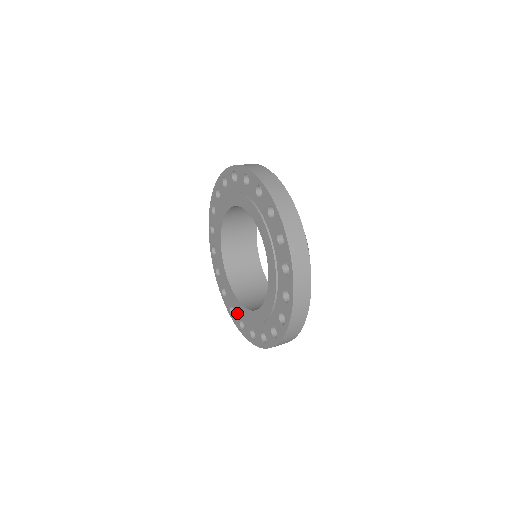
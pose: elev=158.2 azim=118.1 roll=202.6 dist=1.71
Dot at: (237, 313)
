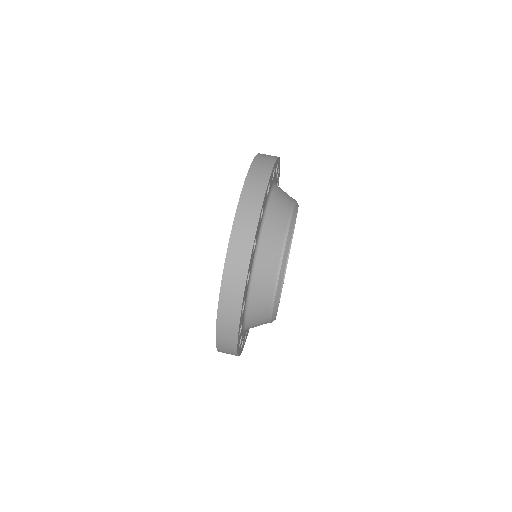
Dot at: occluded
